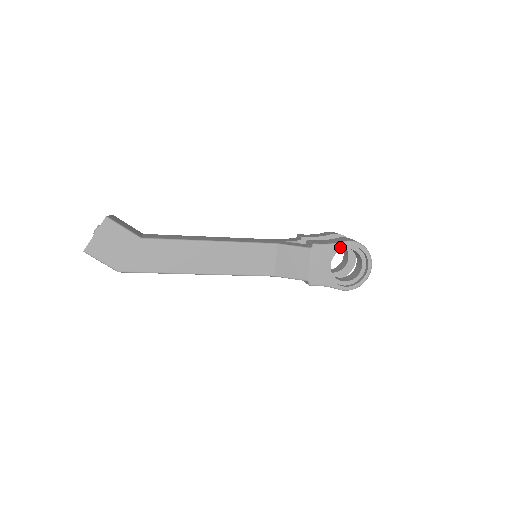
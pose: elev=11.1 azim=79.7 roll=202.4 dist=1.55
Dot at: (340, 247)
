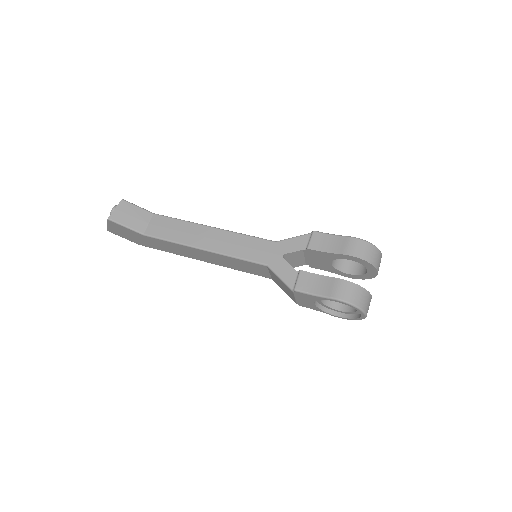
Dot at: (325, 299)
